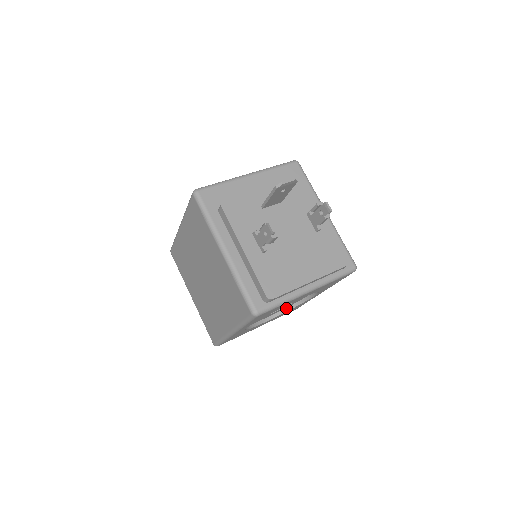
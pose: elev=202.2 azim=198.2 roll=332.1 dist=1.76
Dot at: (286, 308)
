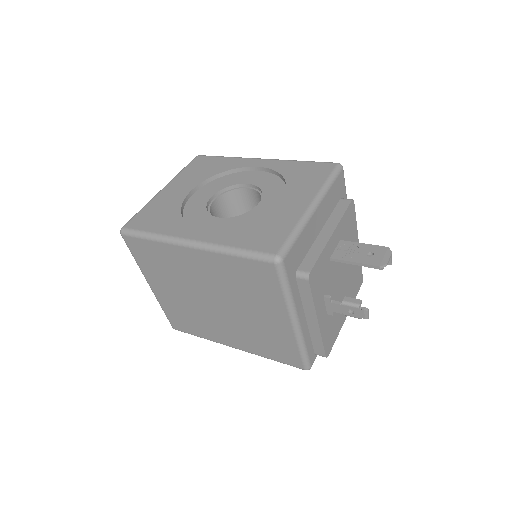
Dot at: occluded
